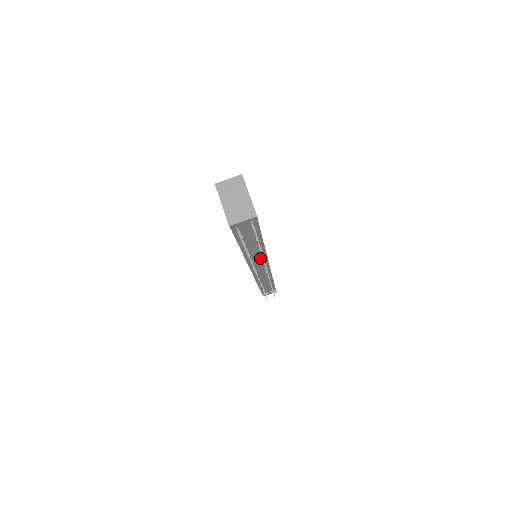
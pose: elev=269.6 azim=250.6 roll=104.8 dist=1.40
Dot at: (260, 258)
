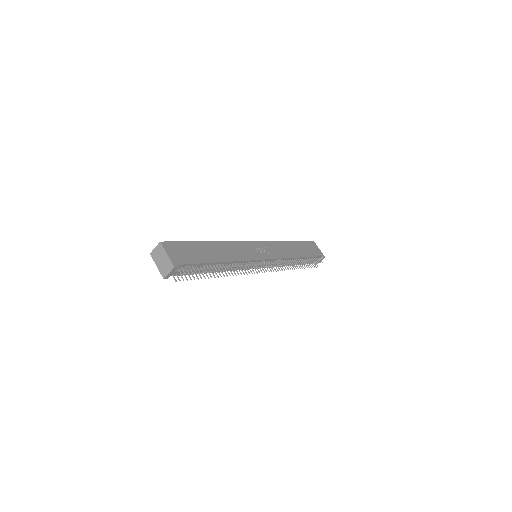
Dot at: (245, 264)
